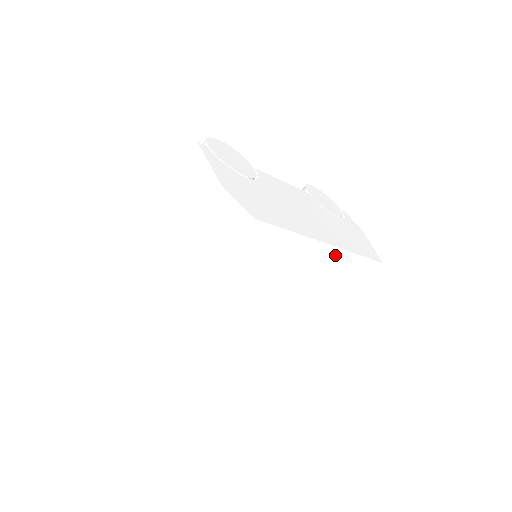
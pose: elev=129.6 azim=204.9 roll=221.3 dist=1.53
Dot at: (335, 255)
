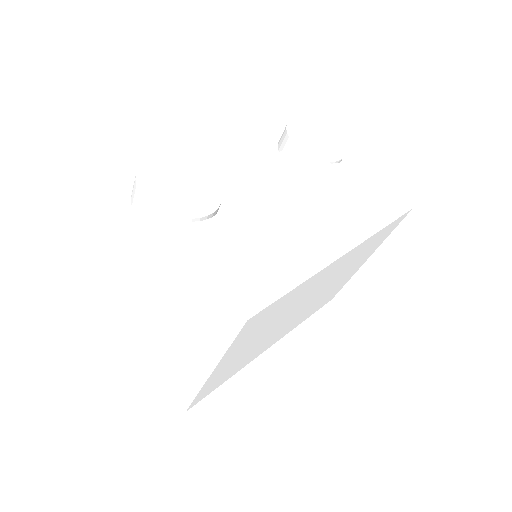
Dot at: (356, 250)
